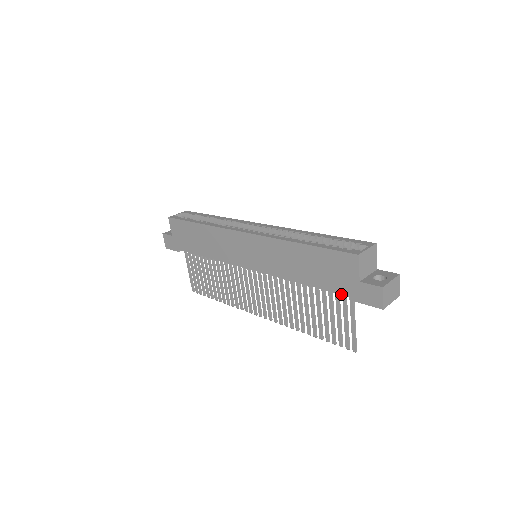
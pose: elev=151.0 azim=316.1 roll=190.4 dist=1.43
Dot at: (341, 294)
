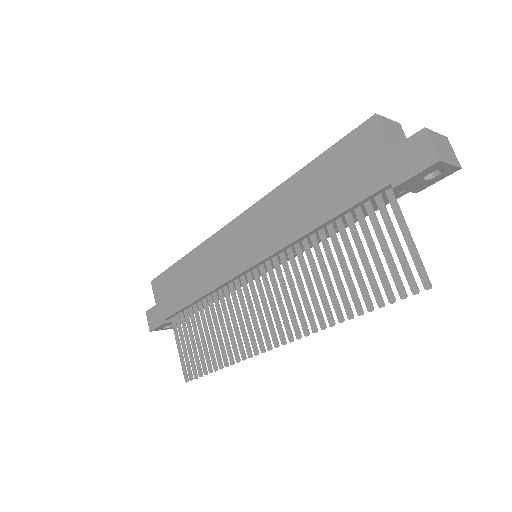
Dot at: (373, 193)
